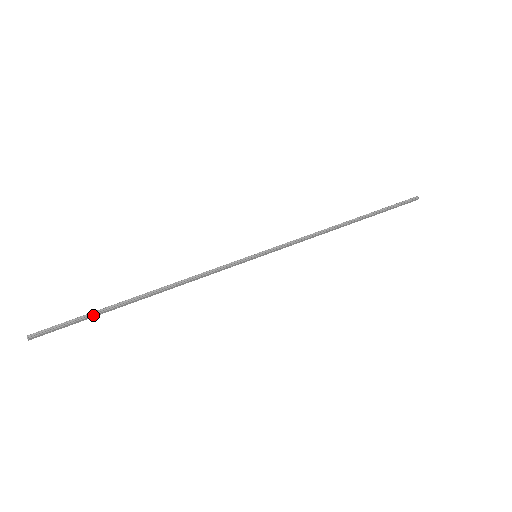
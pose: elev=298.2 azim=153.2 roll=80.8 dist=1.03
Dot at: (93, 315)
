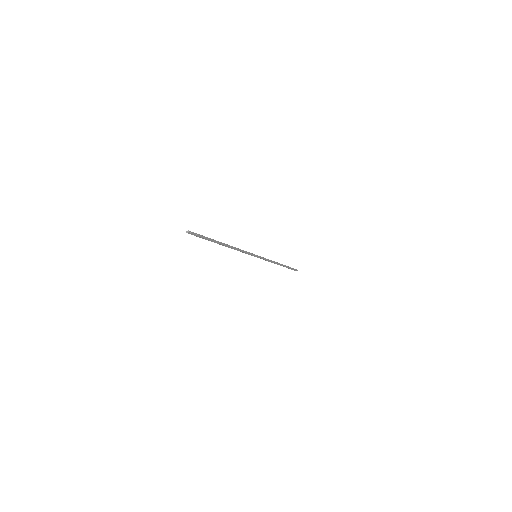
Dot at: (209, 238)
